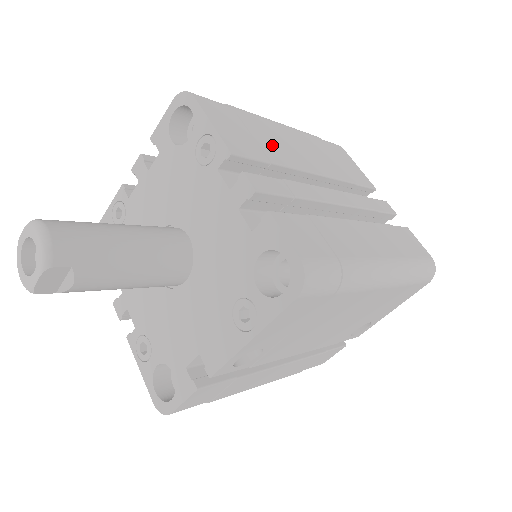
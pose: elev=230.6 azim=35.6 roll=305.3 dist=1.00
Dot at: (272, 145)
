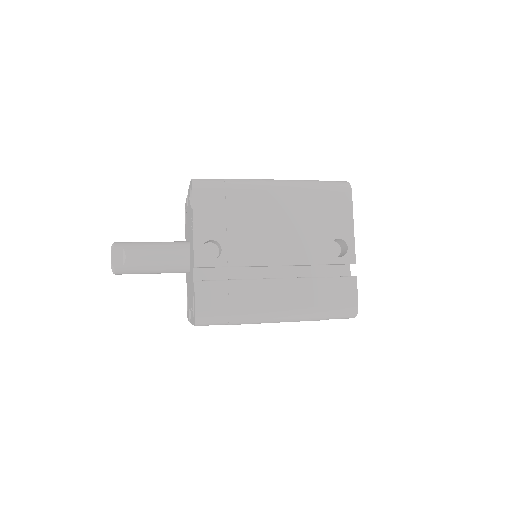
Dot at: occluded
